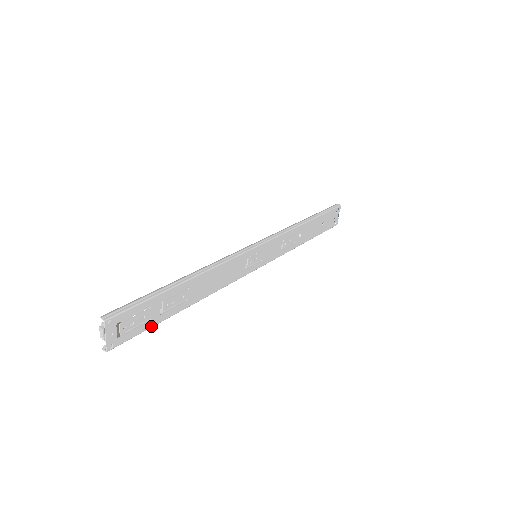
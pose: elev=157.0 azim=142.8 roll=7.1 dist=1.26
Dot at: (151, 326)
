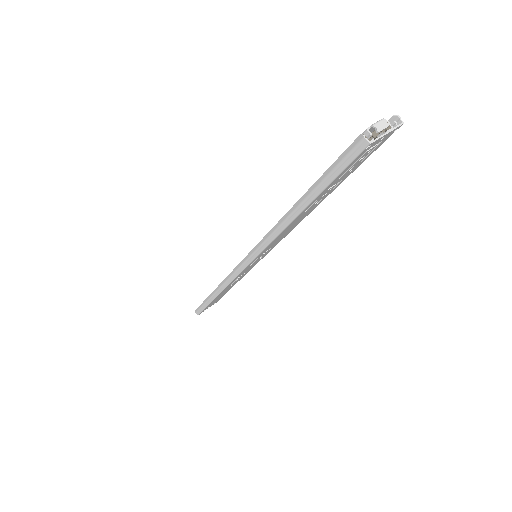
Dot at: (329, 185)
